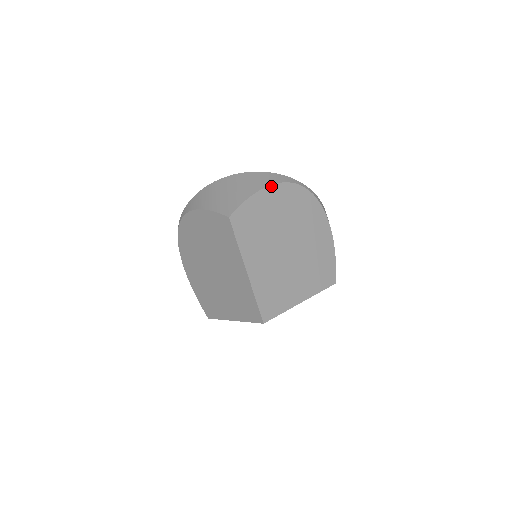
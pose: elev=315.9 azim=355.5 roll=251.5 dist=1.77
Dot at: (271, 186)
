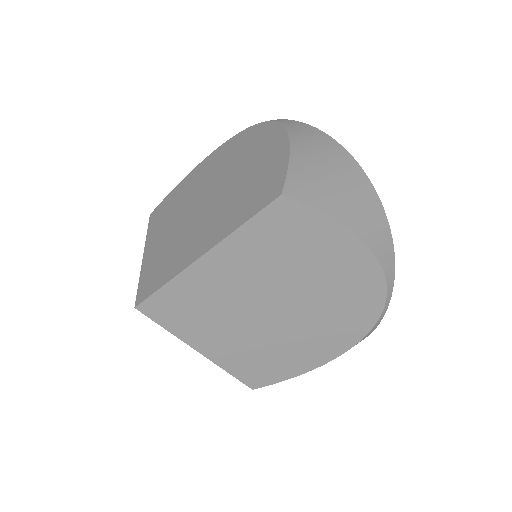
Dot at: (367, 248)
